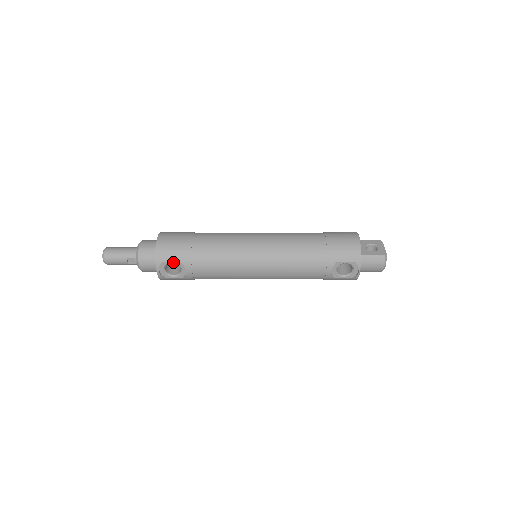
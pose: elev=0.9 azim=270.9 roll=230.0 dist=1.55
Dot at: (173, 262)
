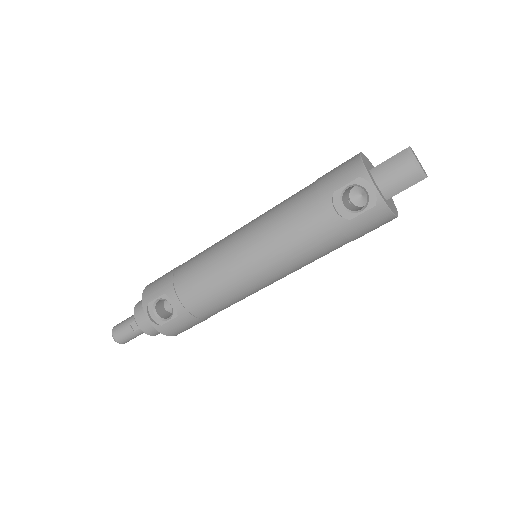
Dot at: (158, 298)
